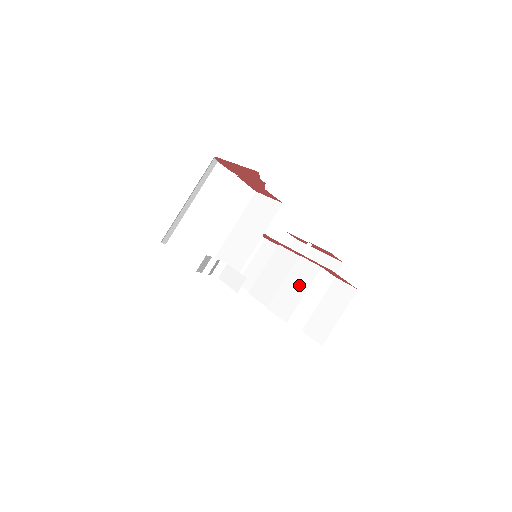
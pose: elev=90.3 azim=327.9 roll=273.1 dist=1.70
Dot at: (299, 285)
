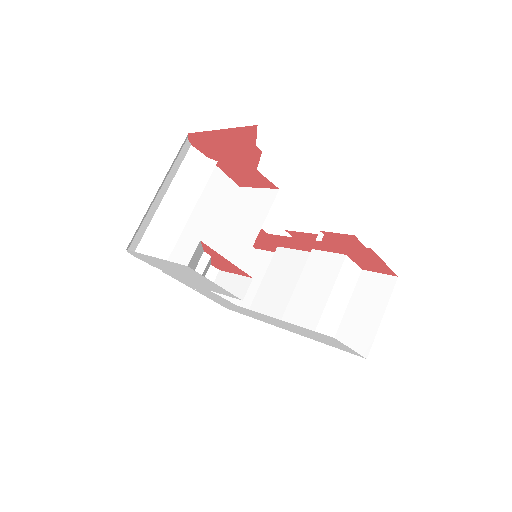
Dot at: (320, 284)
